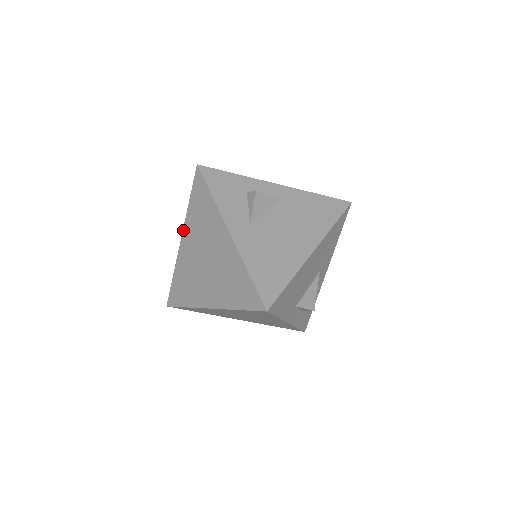
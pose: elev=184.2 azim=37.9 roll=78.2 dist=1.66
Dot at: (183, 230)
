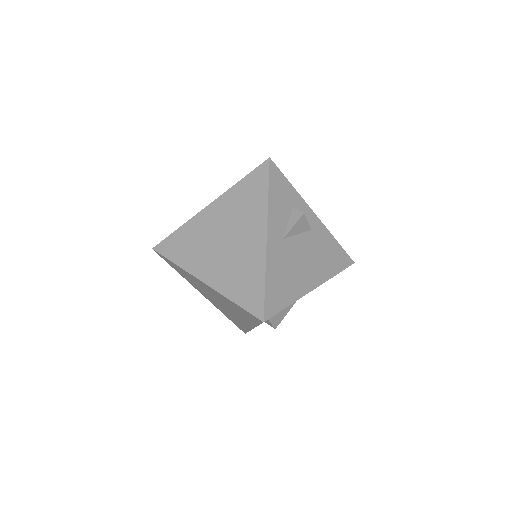
Dot at: (216, 199)
